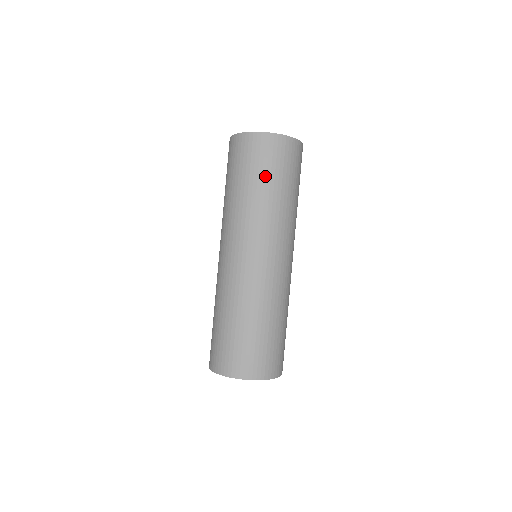
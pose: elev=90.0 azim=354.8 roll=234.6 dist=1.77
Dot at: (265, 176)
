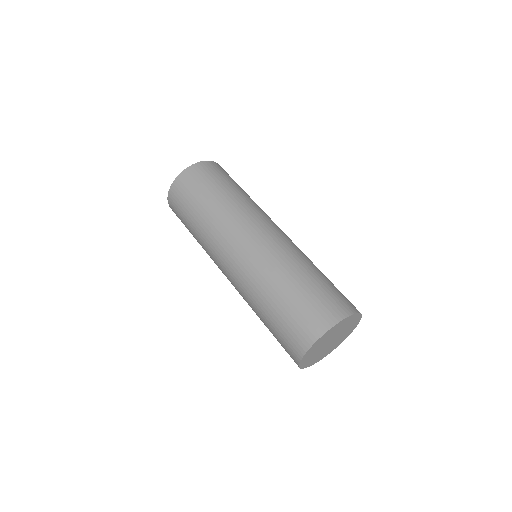
Dot at: (192, 207)
